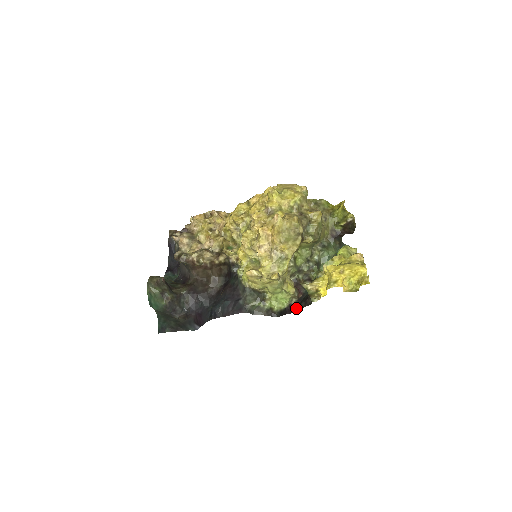
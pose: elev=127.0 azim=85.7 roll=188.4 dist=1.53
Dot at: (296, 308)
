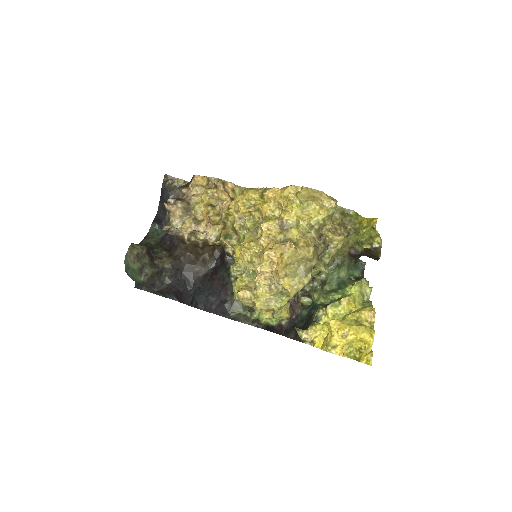
Dot at: (285, 332)
